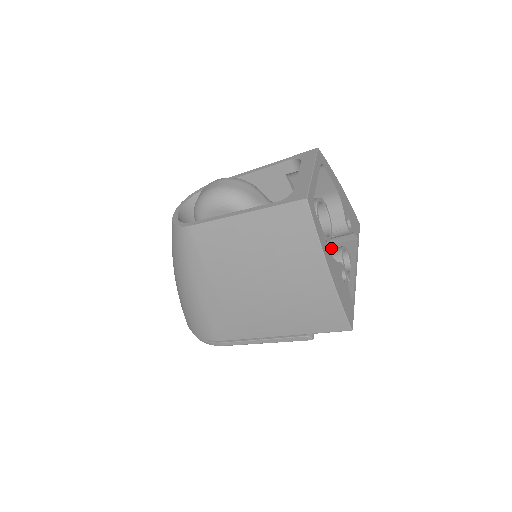
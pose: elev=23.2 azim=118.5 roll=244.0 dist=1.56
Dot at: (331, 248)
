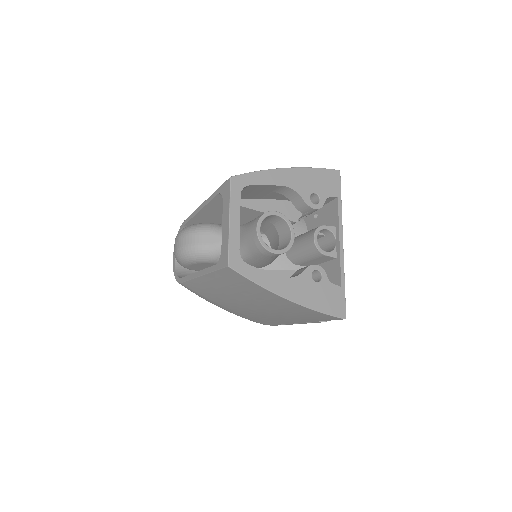
Dot at: (308, 233)
